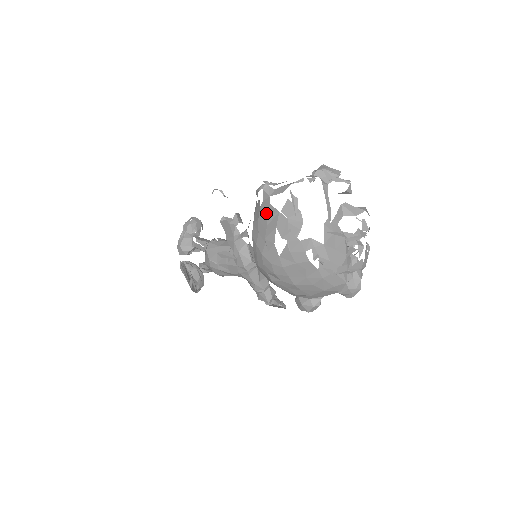
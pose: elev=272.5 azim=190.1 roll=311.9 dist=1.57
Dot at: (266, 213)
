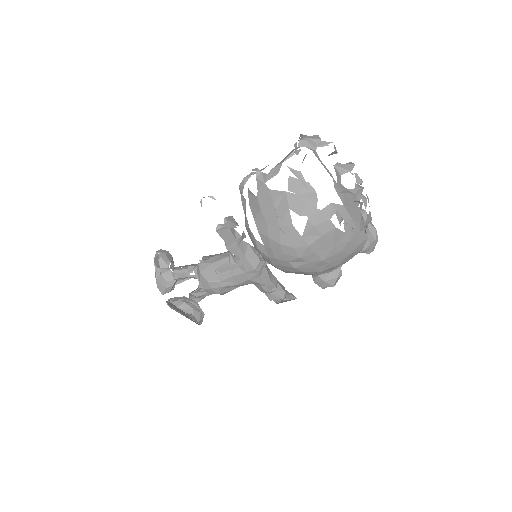
Dot at: (269, 200)
